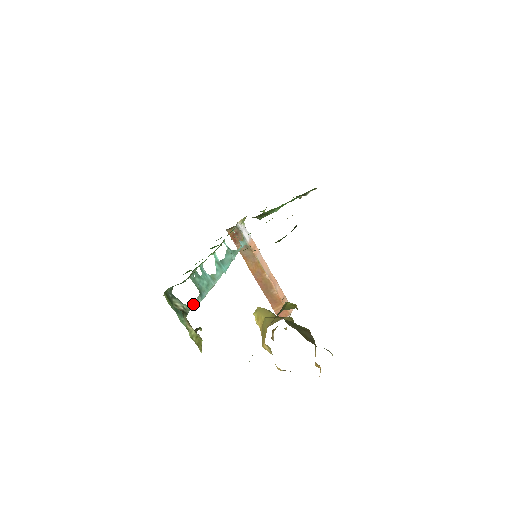
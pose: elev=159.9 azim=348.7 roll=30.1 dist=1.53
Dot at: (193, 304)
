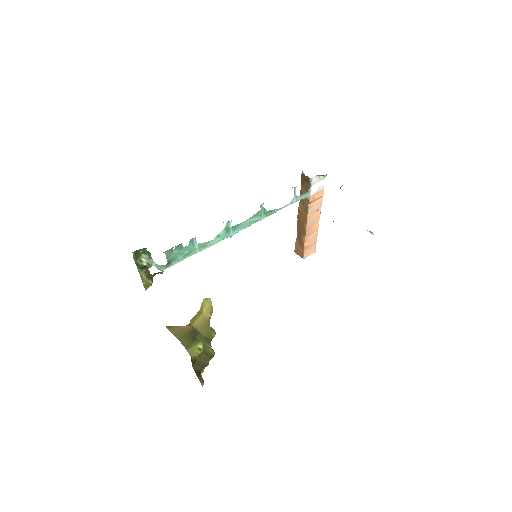
Dot at: (157, 266)
